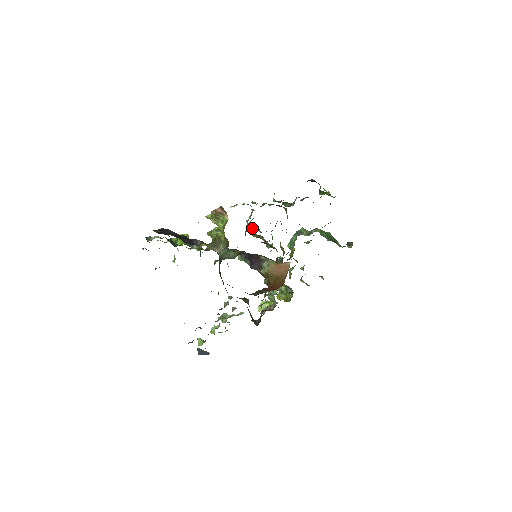
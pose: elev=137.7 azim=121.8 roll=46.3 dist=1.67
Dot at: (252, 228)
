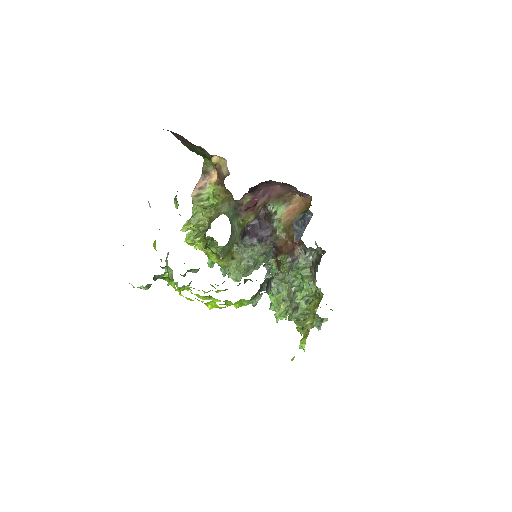
Dot at: occluded
